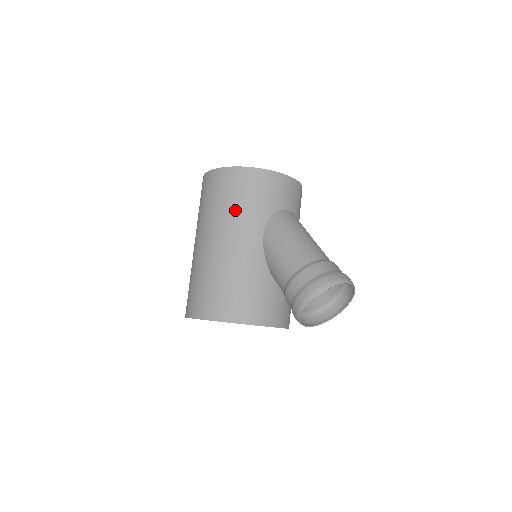
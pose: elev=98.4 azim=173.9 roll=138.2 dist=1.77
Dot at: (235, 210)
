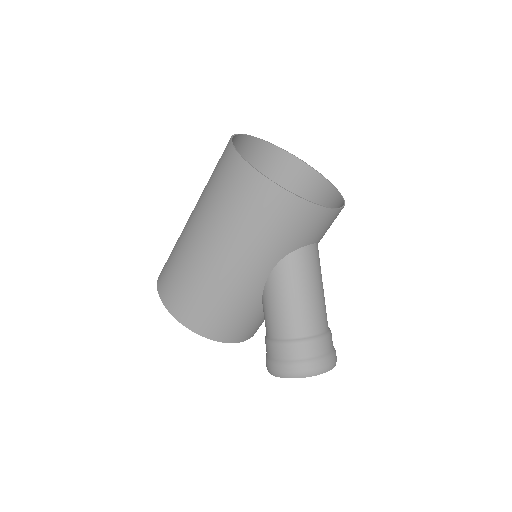
Dot at: (252, 235)
